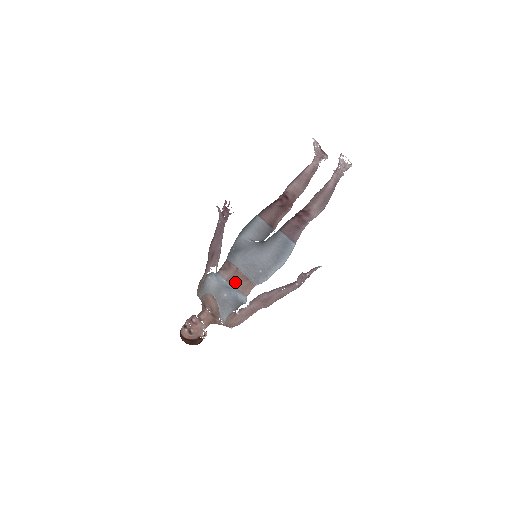
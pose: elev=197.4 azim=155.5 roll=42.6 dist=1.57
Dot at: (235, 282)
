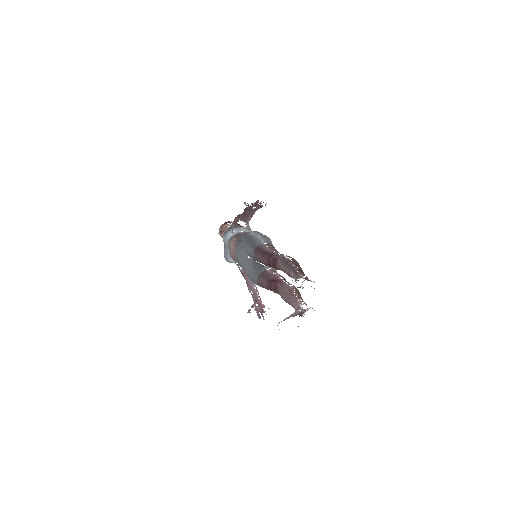
Dot at: (233, 257)
